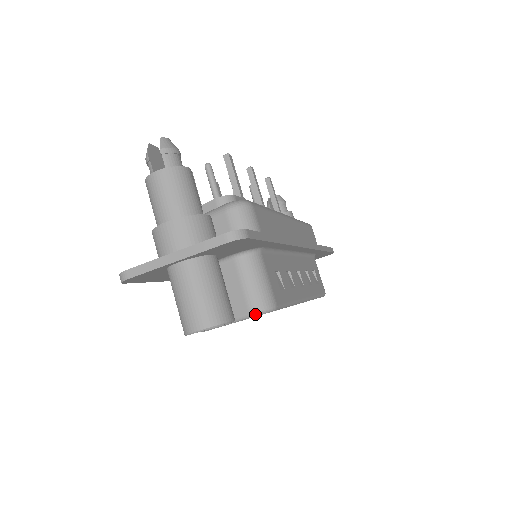
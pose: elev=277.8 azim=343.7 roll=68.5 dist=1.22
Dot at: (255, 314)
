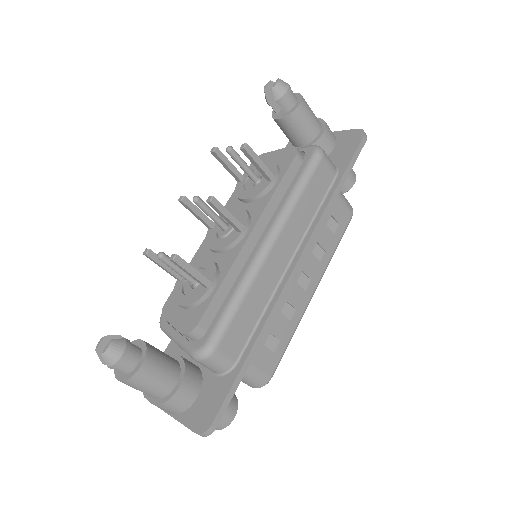
Dot at: occluded
